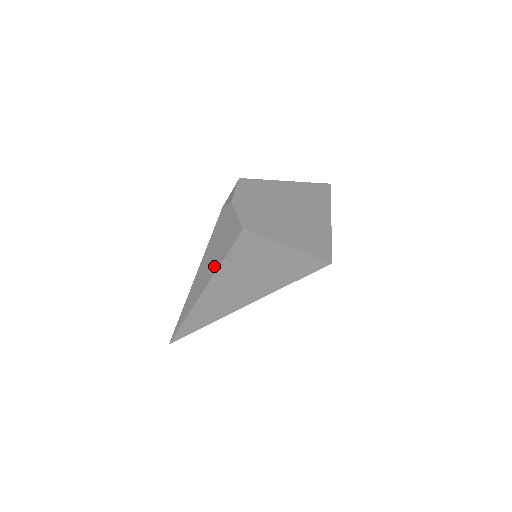
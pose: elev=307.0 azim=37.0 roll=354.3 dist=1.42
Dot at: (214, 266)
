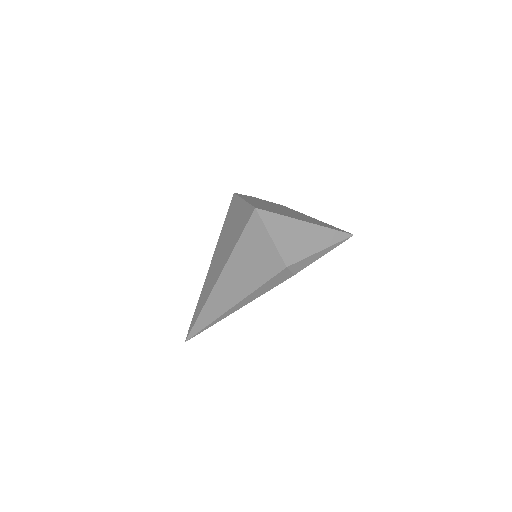
Dot at: occluded
